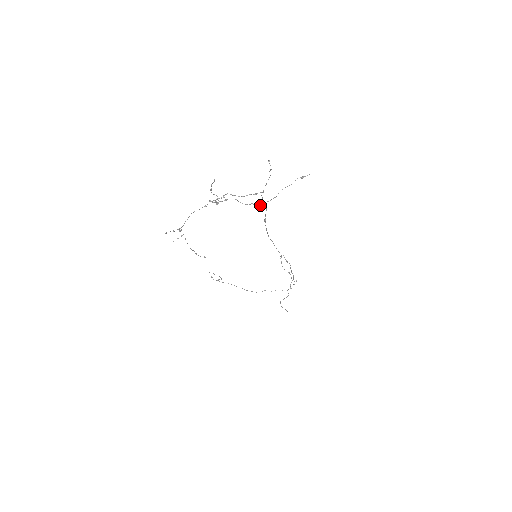
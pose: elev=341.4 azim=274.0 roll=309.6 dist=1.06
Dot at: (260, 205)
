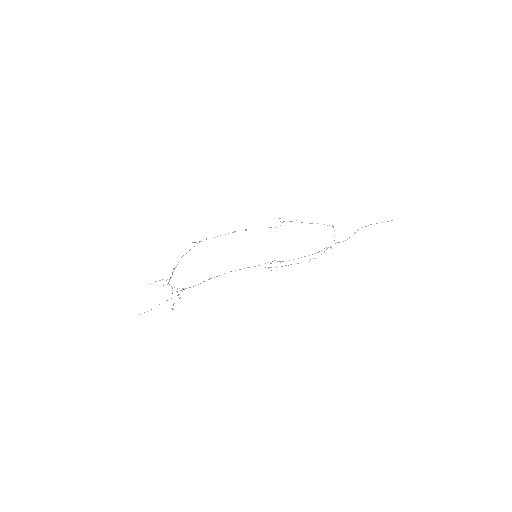
Dot at: (178, 295)
